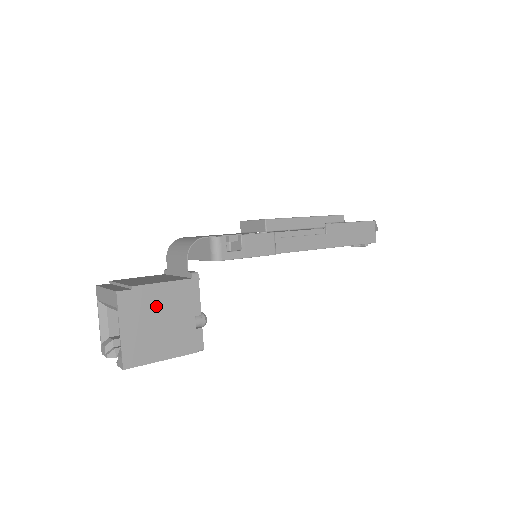
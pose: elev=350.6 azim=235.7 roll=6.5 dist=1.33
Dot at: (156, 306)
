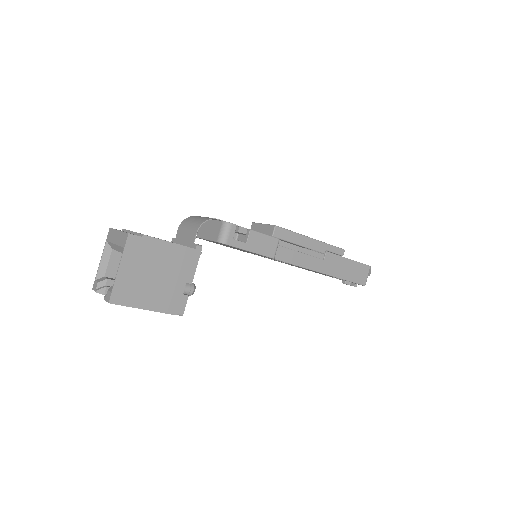
Dot at: (157, 260)
